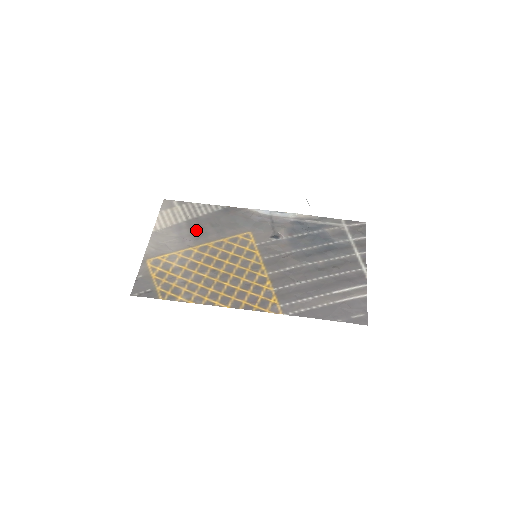
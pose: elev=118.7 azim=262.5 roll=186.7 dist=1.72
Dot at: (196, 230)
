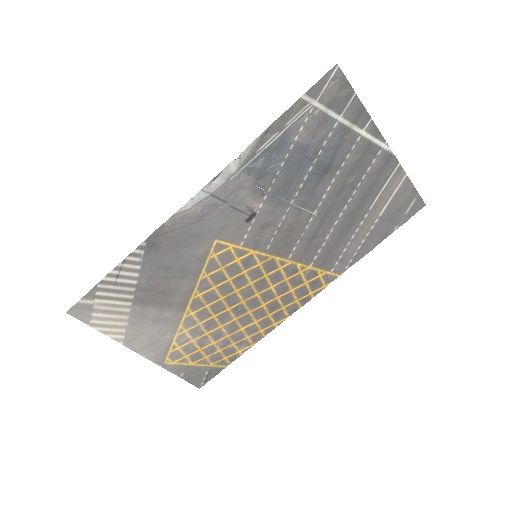
Dot at: (159, 299)
